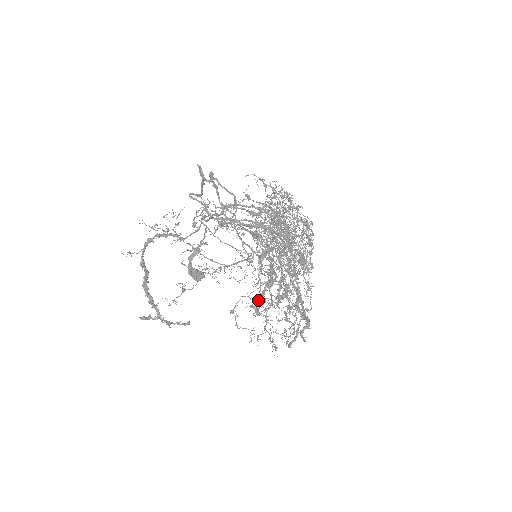
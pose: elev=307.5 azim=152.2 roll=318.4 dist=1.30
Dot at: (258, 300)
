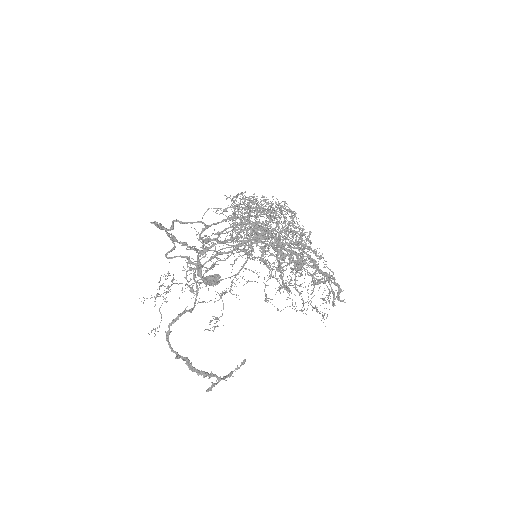
Dot at: (280, 276)
